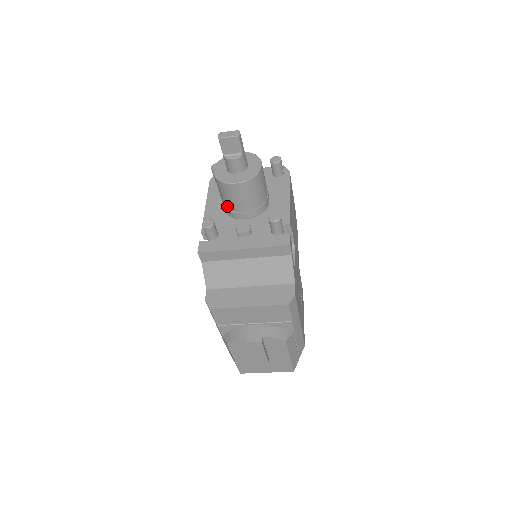
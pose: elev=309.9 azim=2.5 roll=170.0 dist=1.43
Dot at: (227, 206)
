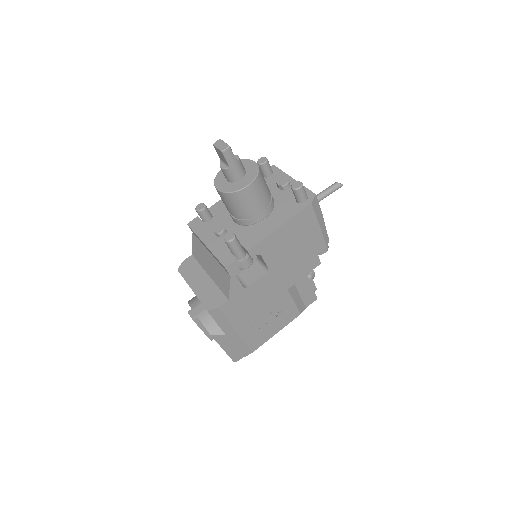
Dot at: occluded
